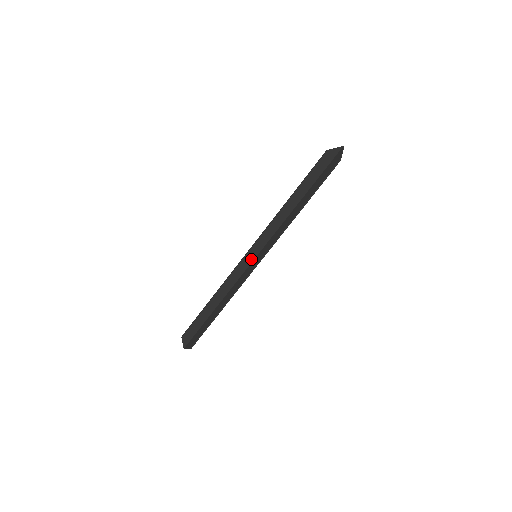
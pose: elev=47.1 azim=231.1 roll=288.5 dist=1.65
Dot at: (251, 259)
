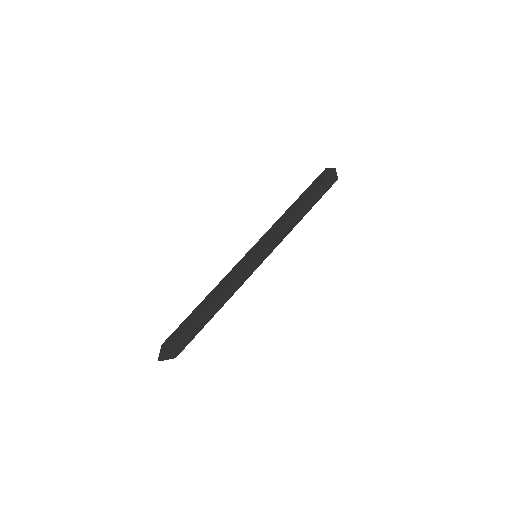
Dot at: (249, 259)
